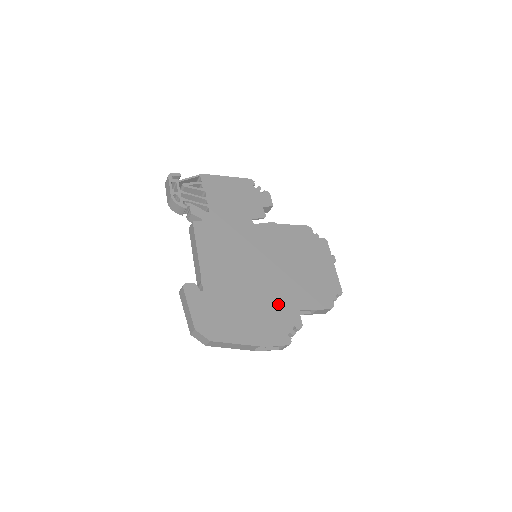
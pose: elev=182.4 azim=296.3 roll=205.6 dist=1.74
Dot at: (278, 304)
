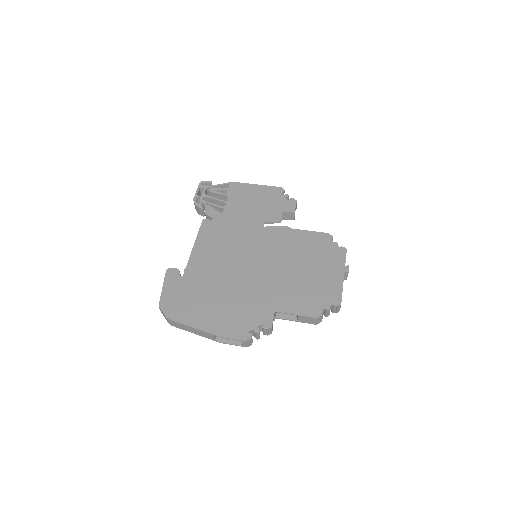
Dot at: (253, 301)
